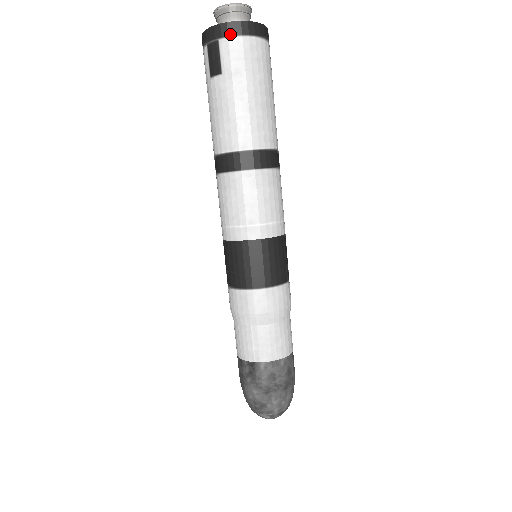
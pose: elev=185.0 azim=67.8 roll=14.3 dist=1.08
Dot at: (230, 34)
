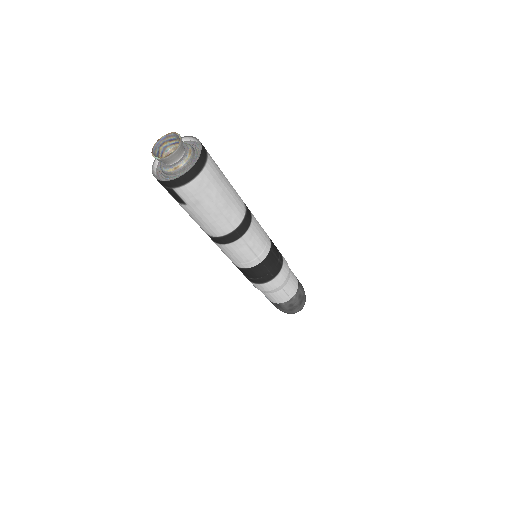
Dot at: (180, 185)
